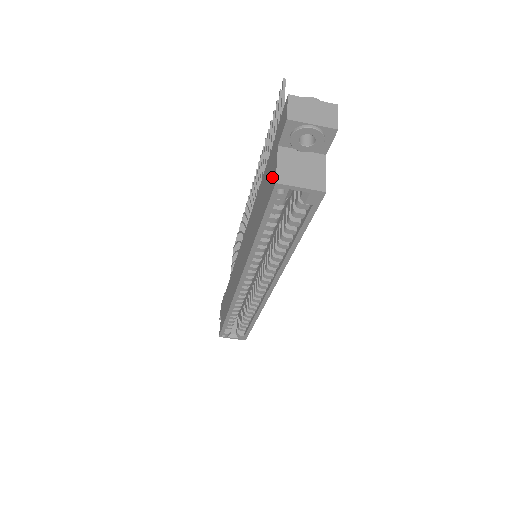
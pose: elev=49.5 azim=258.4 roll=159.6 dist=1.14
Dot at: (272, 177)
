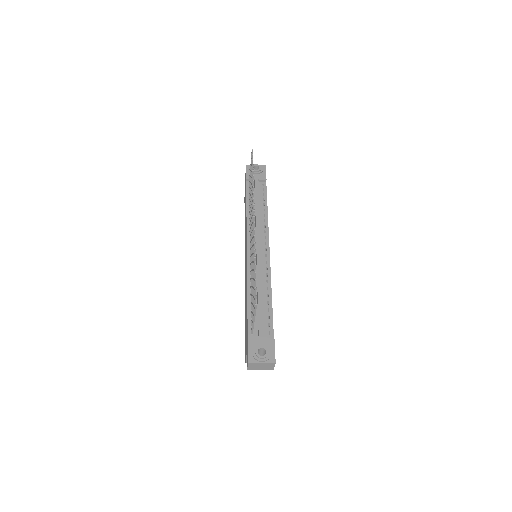
Dot at: occluded
